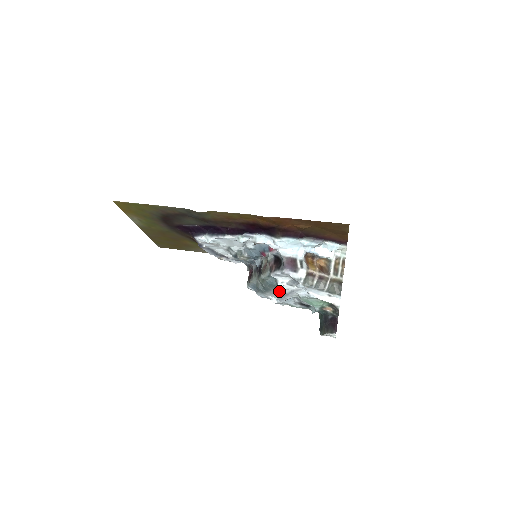
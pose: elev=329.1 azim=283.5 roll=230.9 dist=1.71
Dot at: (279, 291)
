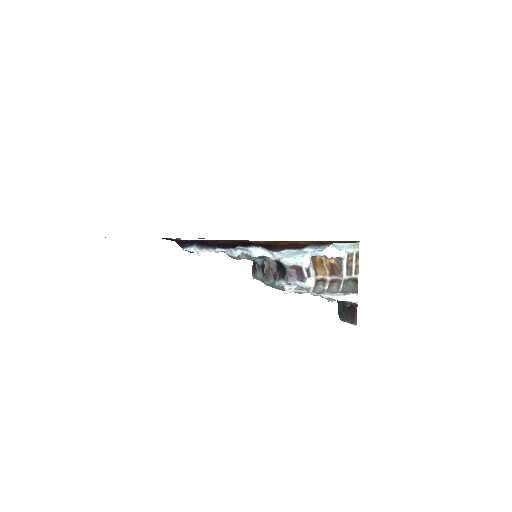
Dot at: occluded
